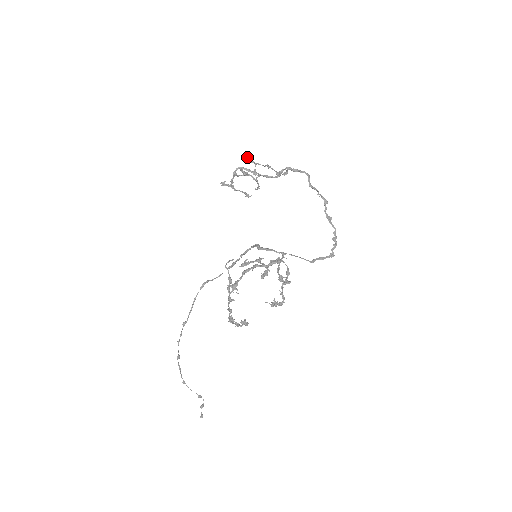
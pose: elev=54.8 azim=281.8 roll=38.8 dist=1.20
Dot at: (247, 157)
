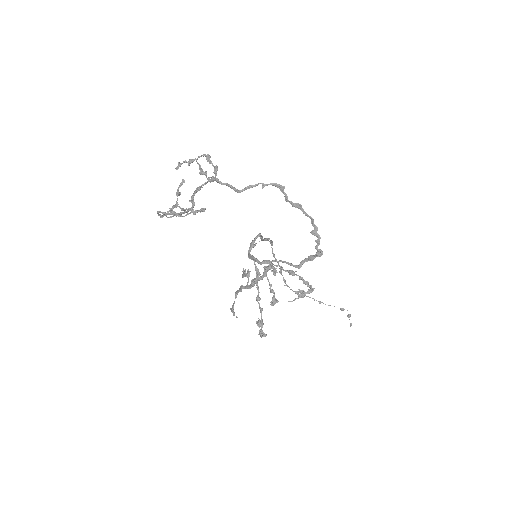
Dot at: (177, 166)
